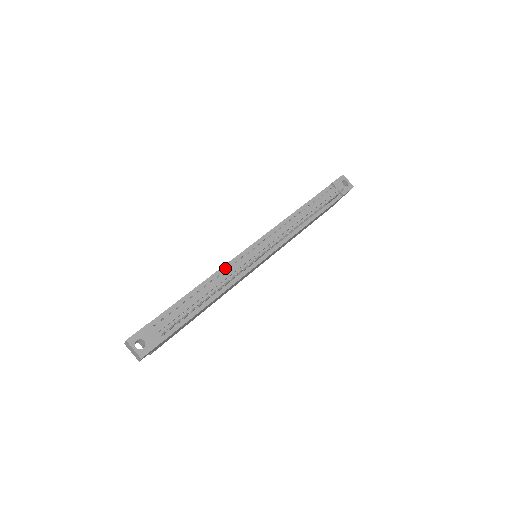
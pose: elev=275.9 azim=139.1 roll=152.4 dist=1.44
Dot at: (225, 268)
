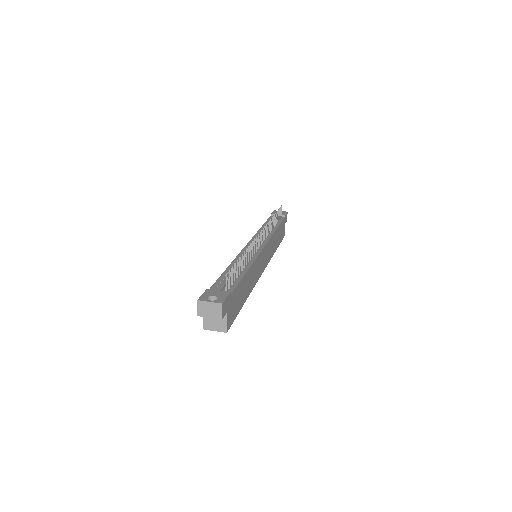
Dot at: occluded
